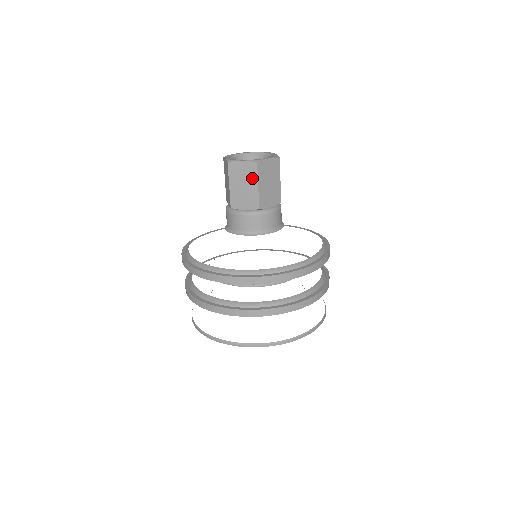
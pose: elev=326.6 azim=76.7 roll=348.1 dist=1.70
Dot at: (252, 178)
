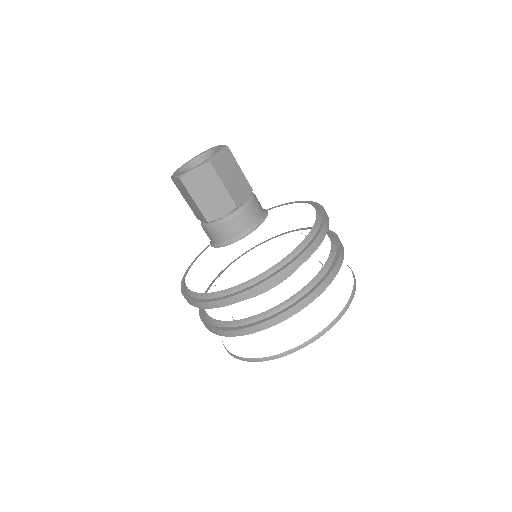
Dot at: (213, 180)
